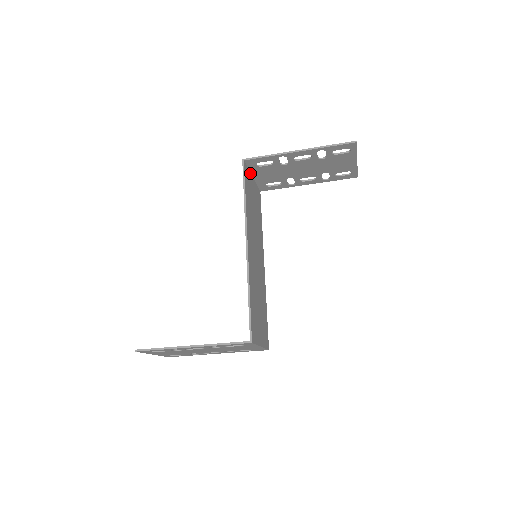
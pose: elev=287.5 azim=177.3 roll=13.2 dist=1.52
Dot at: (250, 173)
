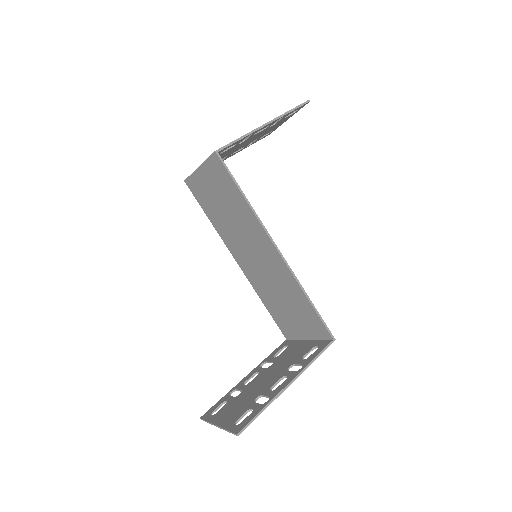
Dot at: (205, 164)
